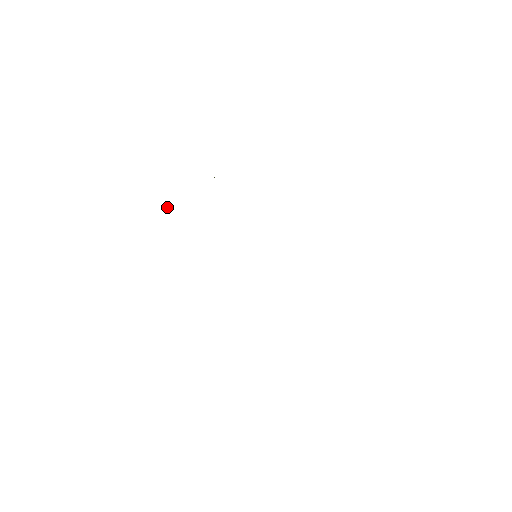
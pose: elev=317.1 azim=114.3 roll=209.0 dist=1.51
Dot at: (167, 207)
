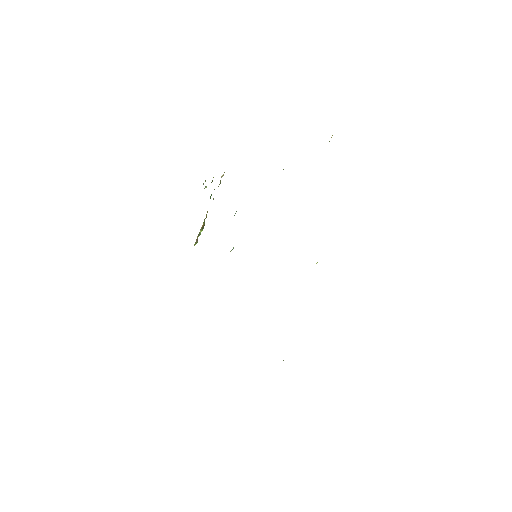
Dot at: (202, 230)
